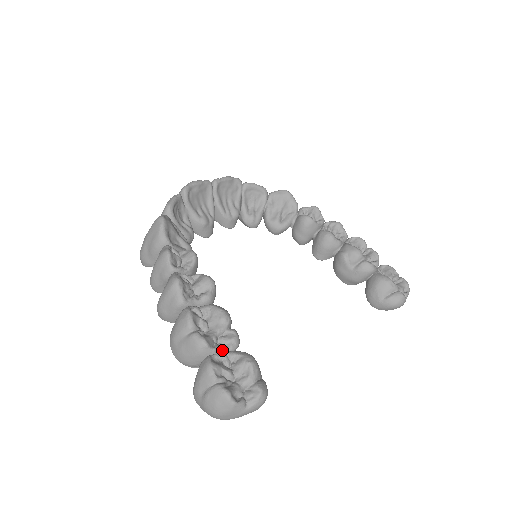
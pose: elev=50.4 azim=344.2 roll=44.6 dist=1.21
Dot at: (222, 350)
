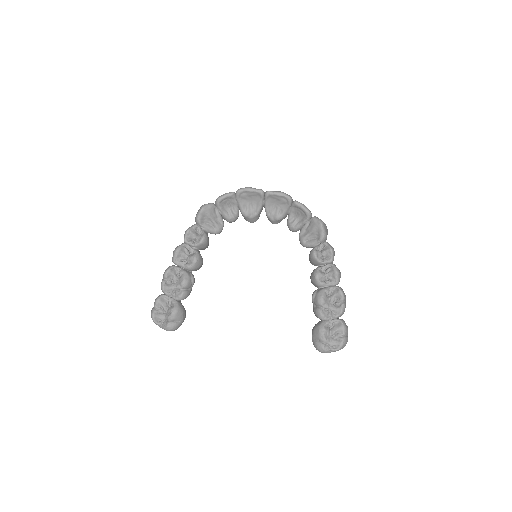
Dot at: (172, 296)
